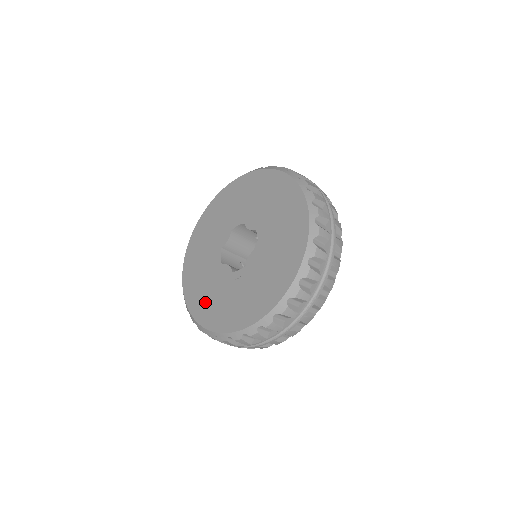
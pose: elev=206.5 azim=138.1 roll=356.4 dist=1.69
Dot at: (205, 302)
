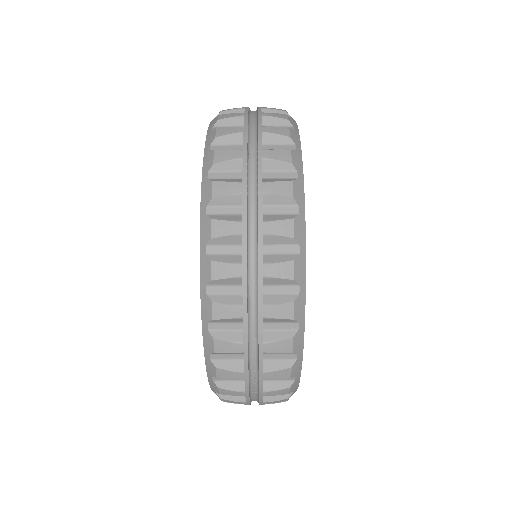
Dot at: occluded
